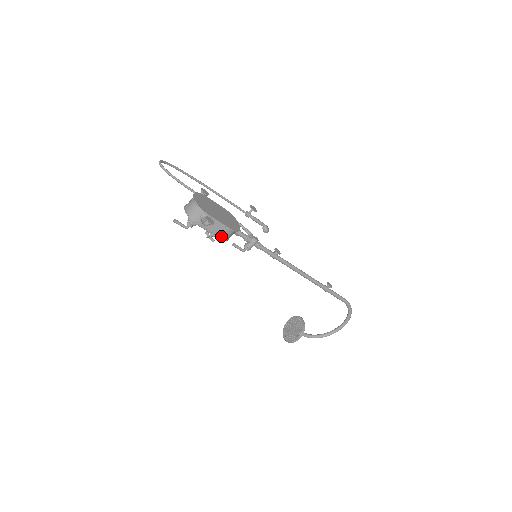
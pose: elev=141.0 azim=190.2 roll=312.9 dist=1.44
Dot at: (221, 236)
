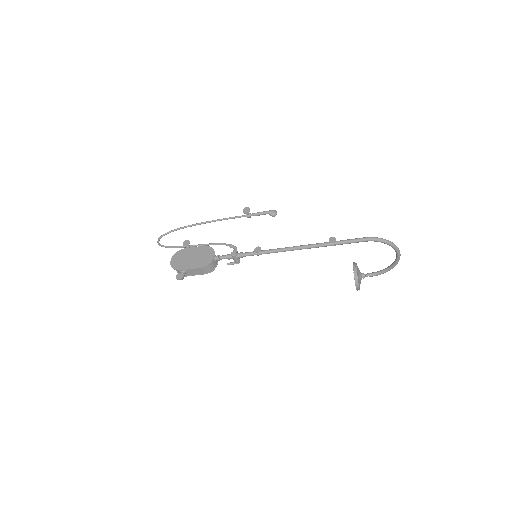
Dot at: (205, 272)
